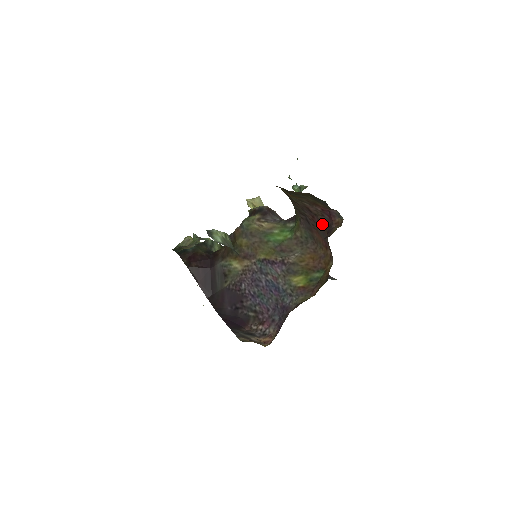
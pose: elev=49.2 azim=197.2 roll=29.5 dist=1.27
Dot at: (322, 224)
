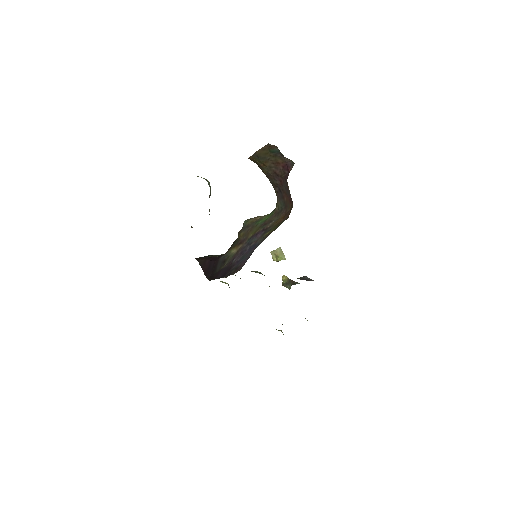
Dot at: (285, 181)
